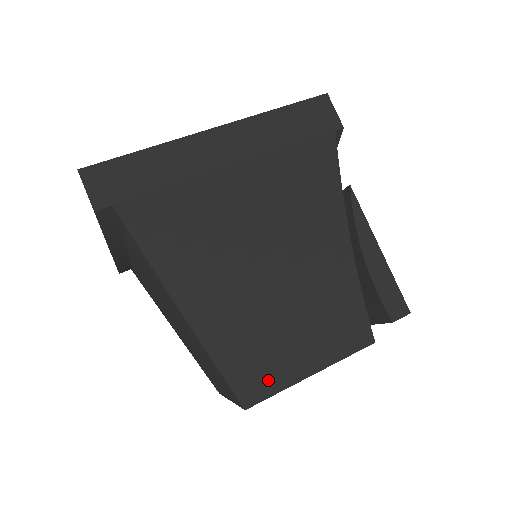
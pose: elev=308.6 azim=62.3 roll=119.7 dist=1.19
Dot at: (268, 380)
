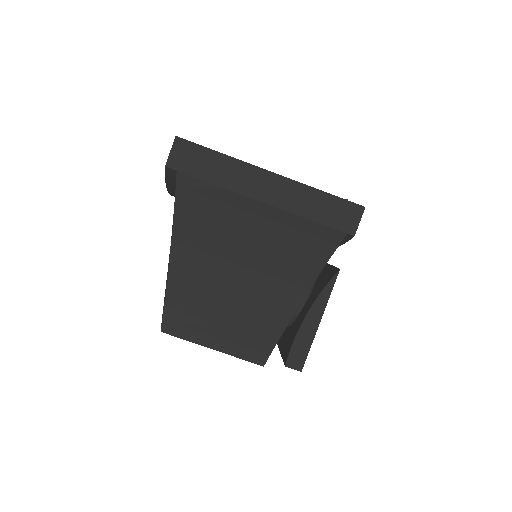
Dot at: (186, 329)
